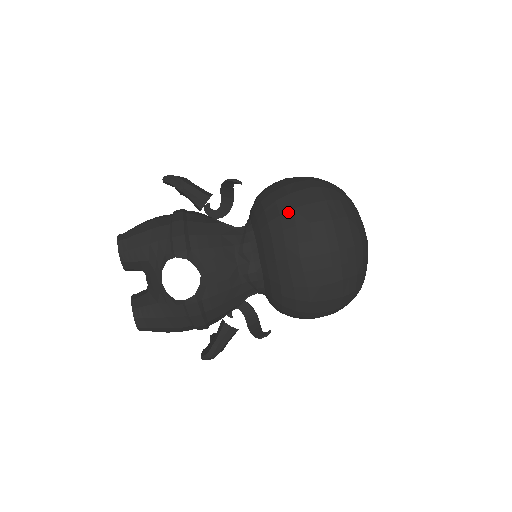
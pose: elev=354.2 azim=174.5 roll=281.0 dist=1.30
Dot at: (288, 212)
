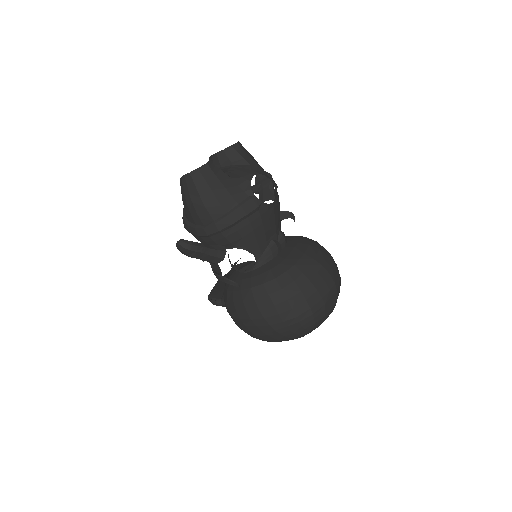
Dot at: (325, 249)
